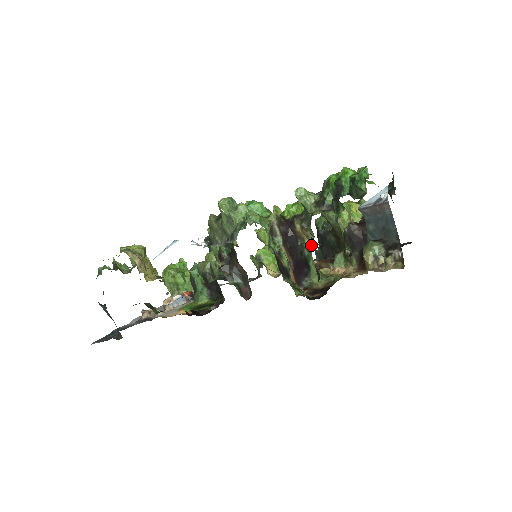
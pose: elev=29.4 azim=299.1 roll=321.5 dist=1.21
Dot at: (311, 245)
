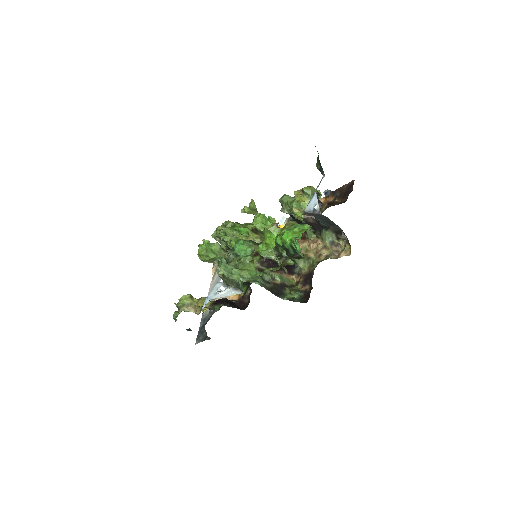
Dot at: occluded
